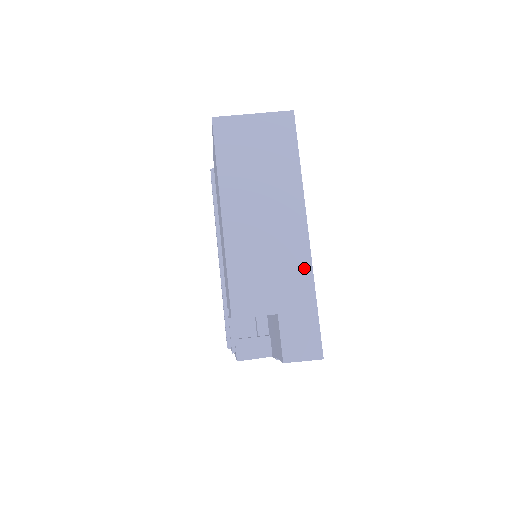
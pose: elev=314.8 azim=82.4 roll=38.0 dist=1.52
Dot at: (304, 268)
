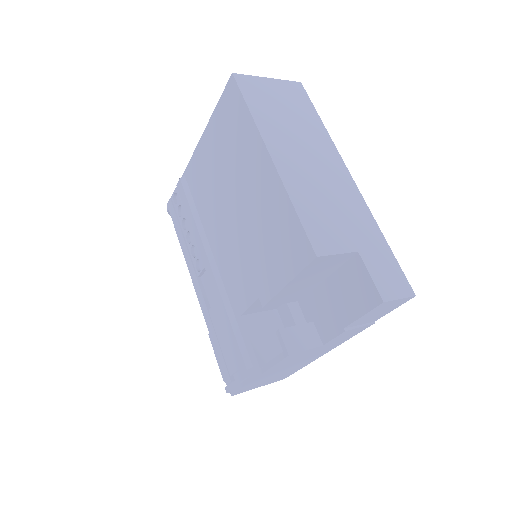
Dot at: (362, 209)
